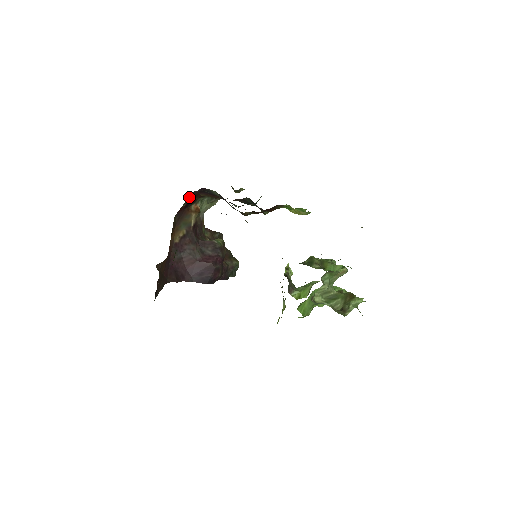
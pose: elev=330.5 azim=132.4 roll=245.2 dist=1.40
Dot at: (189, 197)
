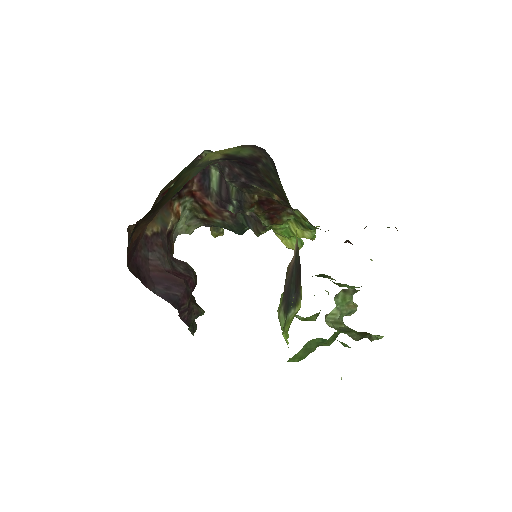
Dot at: occluded
